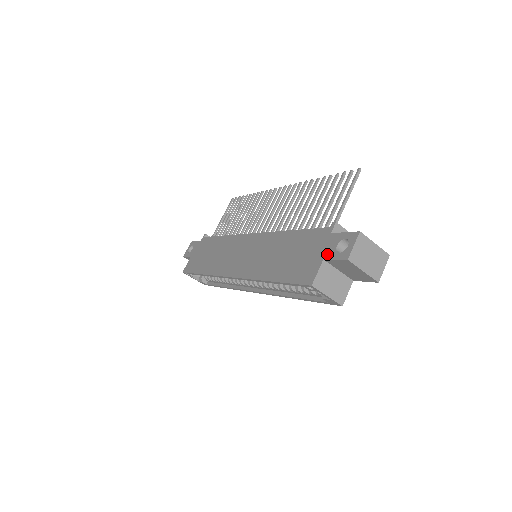
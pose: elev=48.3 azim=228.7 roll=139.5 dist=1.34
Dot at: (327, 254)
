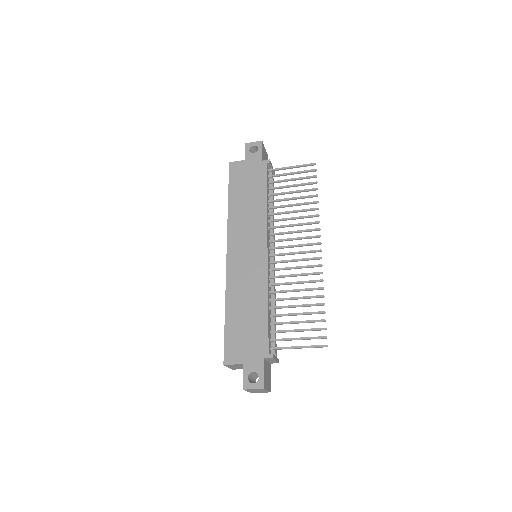
Dot at: (247, 366)
